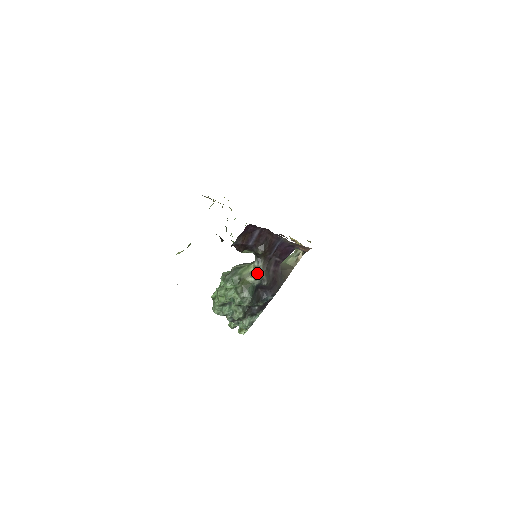
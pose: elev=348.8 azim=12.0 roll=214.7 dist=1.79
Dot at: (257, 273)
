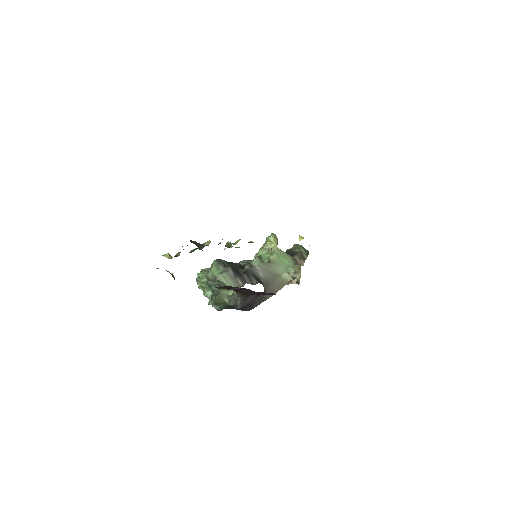
Dot at: (233, 300)
